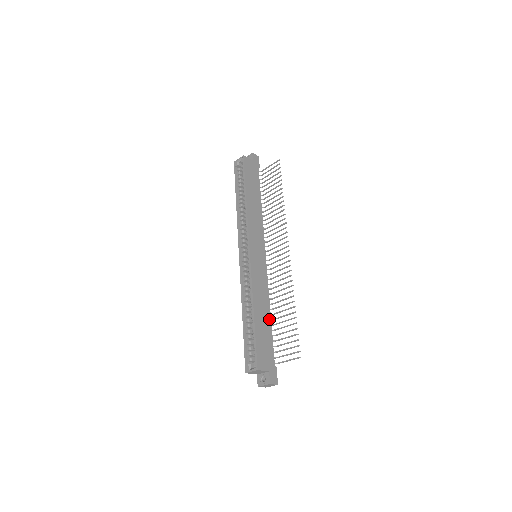
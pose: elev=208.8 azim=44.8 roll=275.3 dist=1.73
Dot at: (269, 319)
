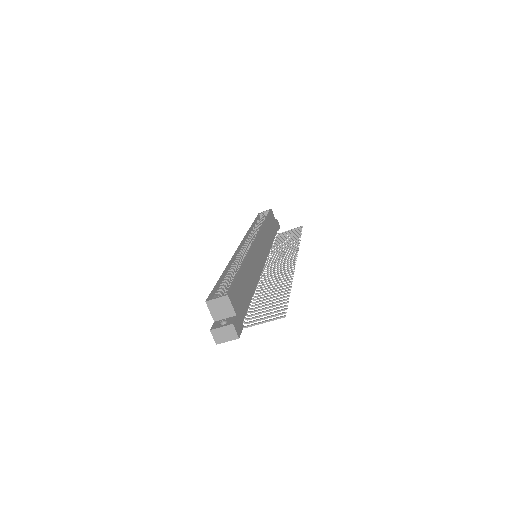
Dot at: (252, 291)
